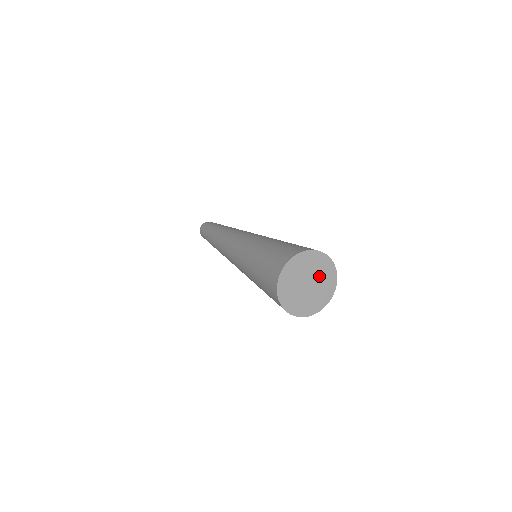
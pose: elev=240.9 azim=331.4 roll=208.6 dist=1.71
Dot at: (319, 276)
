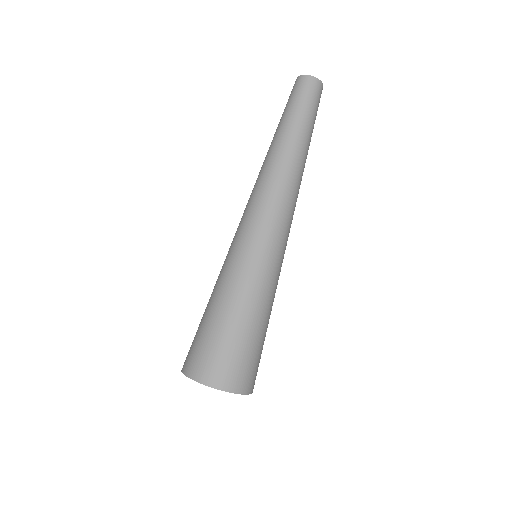
Dot at: occluded
